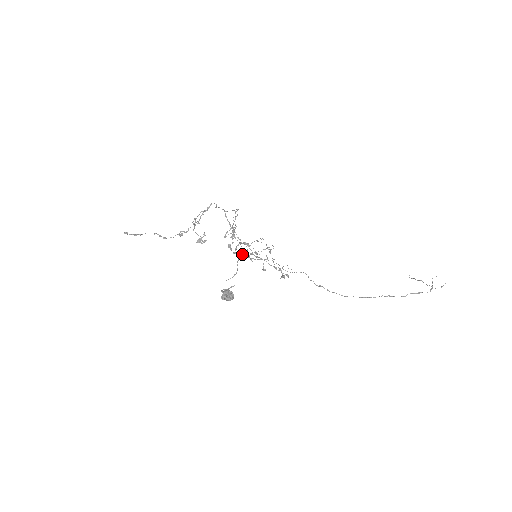
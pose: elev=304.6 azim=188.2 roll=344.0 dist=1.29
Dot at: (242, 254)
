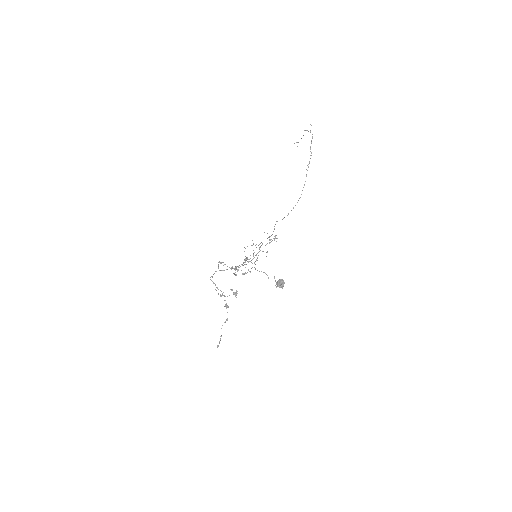
Dot at: occluded
